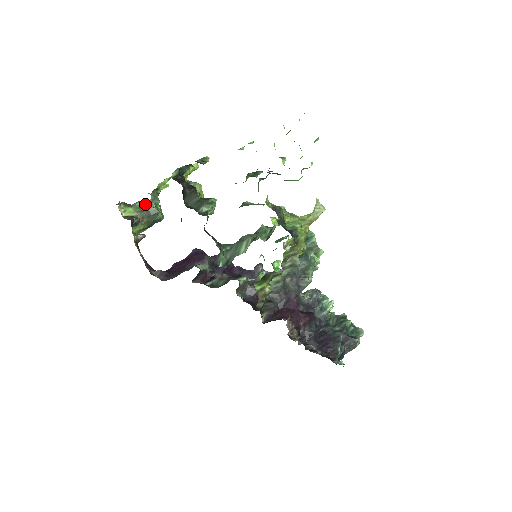
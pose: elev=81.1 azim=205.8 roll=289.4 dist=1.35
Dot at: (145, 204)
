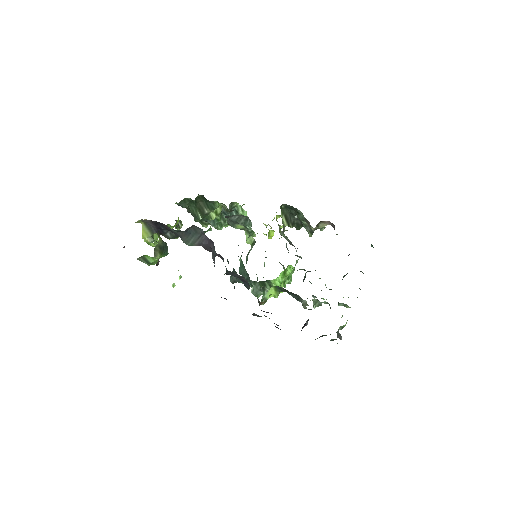
Dot at: occluded
